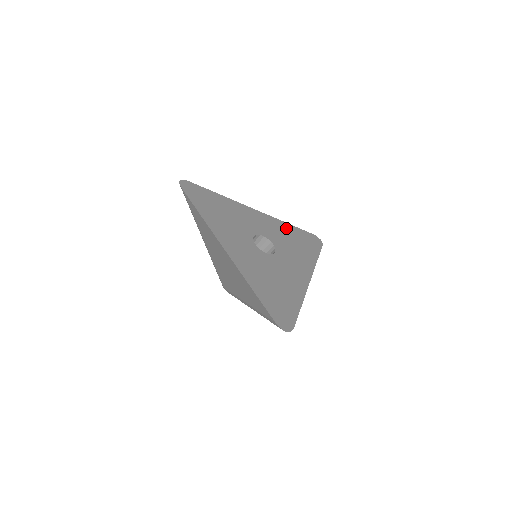
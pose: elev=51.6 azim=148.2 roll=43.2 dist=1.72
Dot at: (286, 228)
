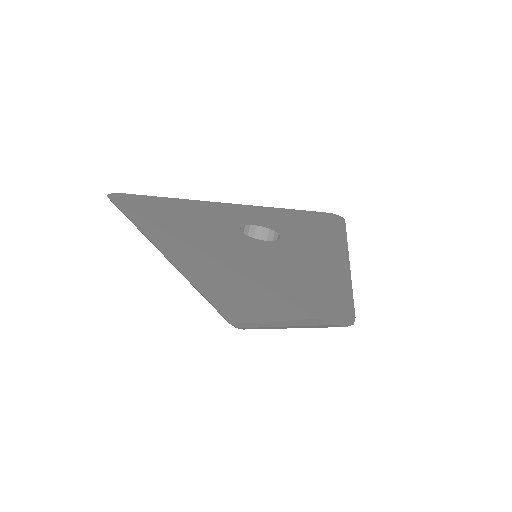
Dot at: (285, 213)
